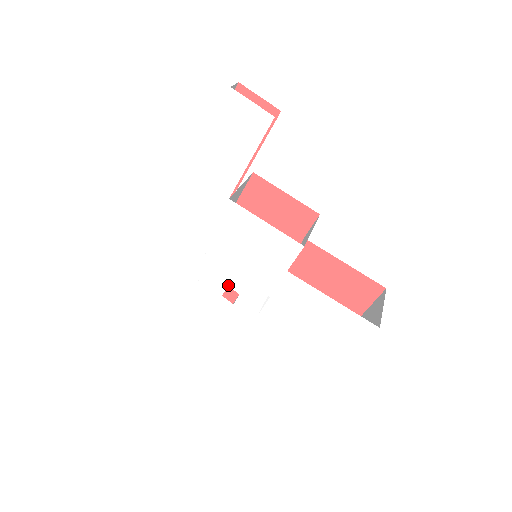
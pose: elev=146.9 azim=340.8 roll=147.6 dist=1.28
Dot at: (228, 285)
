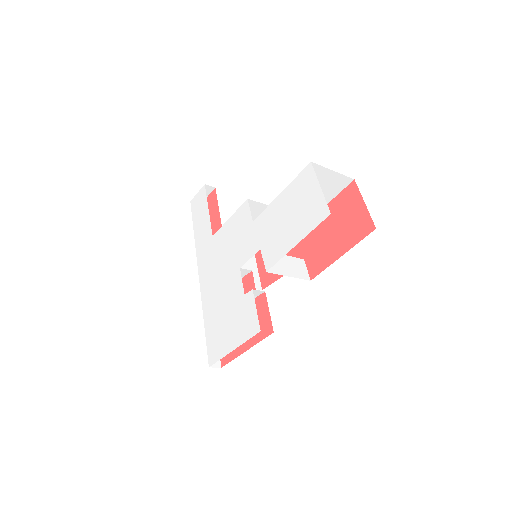
Dot at: occluded
